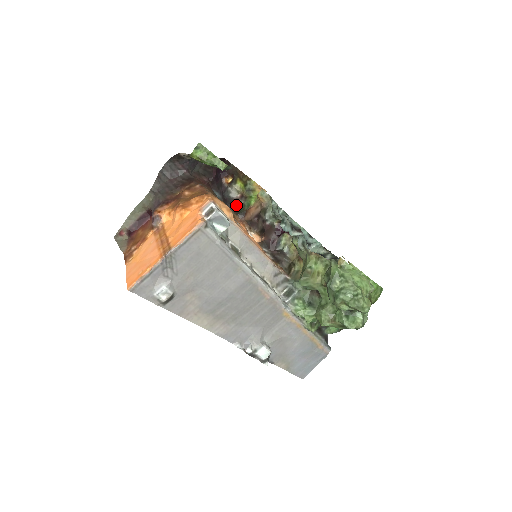
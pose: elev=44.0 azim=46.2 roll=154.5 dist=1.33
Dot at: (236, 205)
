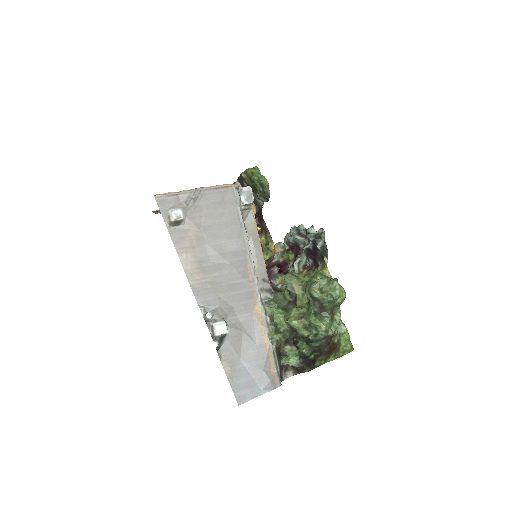
Dot at: occluded
